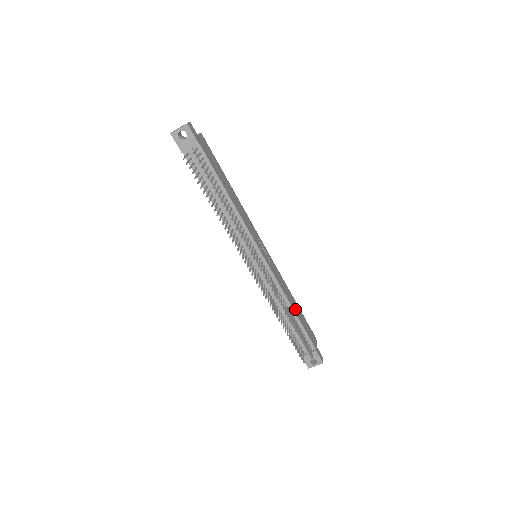
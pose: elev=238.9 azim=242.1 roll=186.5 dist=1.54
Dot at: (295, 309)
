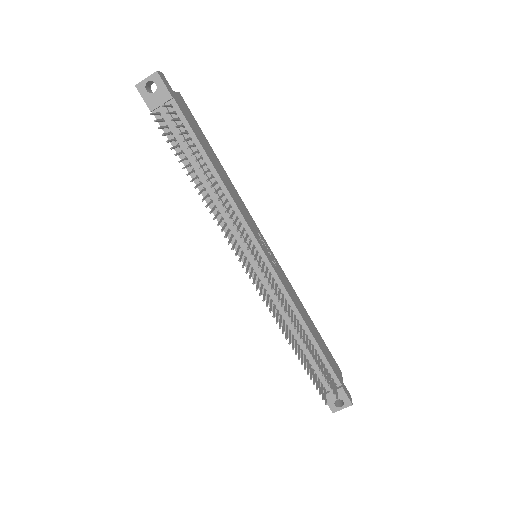
Dot at: (311, 329)
